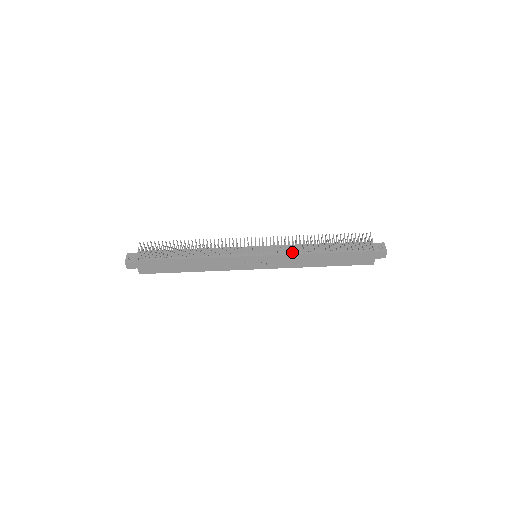
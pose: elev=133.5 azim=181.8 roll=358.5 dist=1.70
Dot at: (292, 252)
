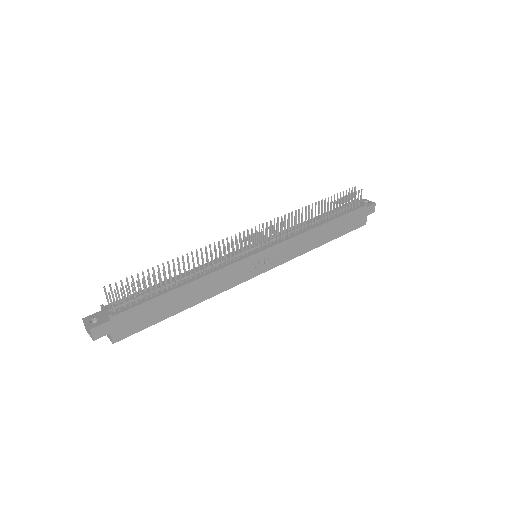
Dot at: (295, 234)
